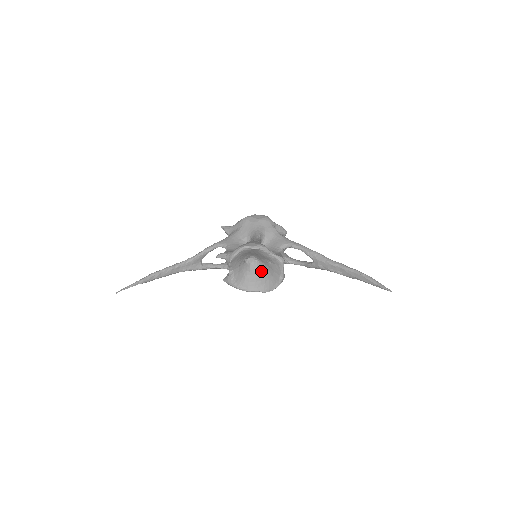
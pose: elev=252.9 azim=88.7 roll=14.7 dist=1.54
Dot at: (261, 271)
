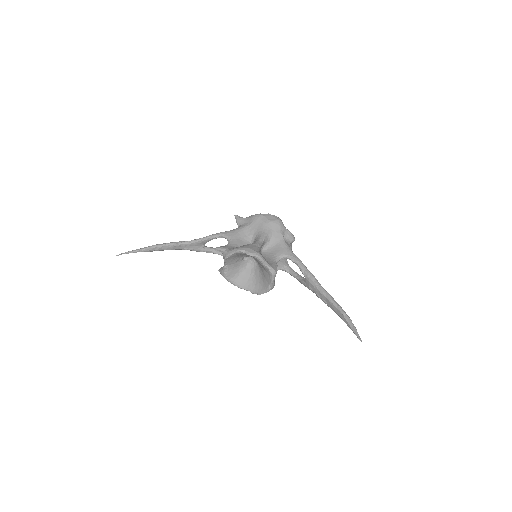
Dot at: (256, 272)
